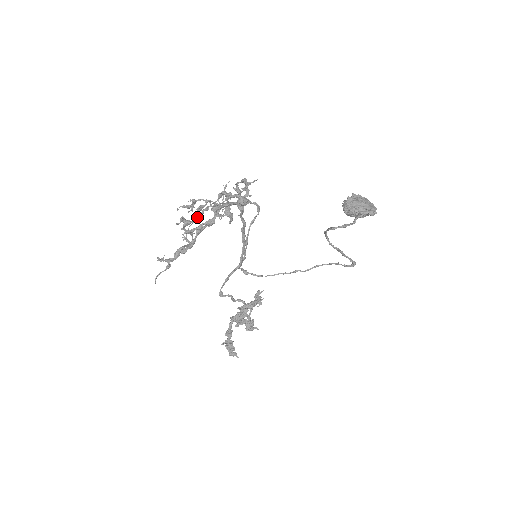
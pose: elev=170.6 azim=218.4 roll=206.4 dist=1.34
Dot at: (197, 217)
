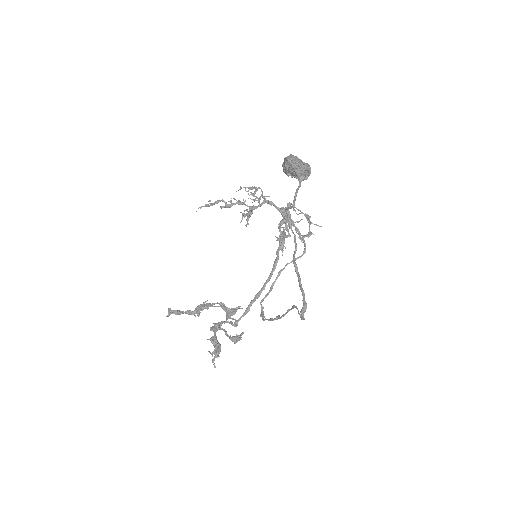
Dot at: occluded
